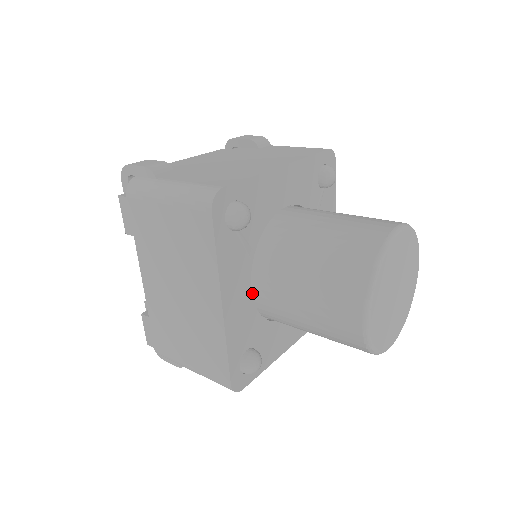
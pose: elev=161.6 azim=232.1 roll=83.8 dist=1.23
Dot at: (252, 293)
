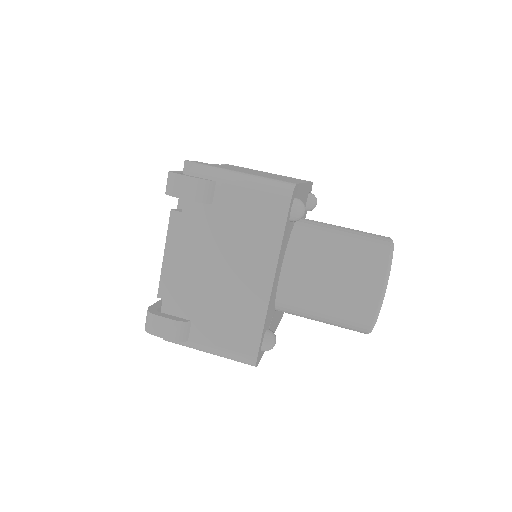
Dot at: occluded
